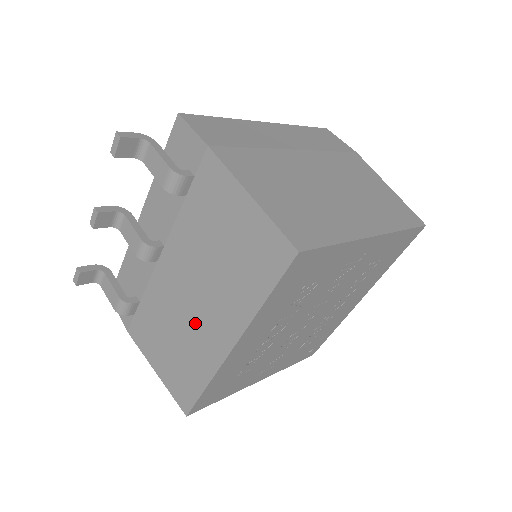
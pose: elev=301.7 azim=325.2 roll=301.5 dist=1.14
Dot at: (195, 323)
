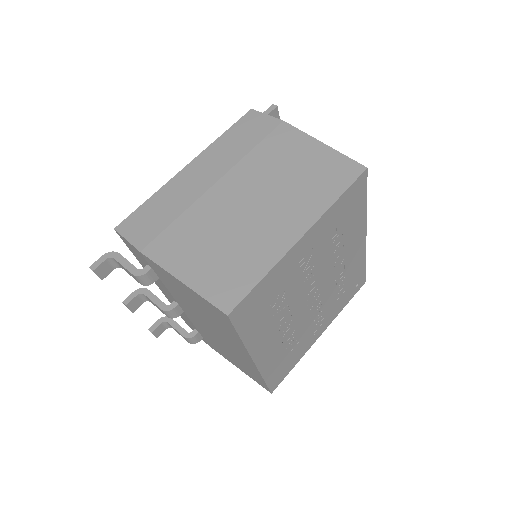
Dot at: (228, 347)
